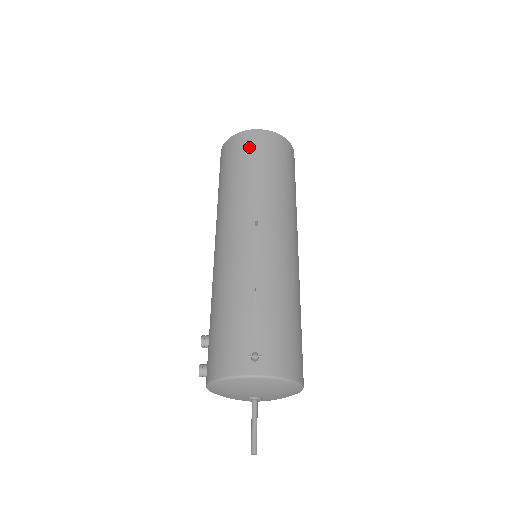
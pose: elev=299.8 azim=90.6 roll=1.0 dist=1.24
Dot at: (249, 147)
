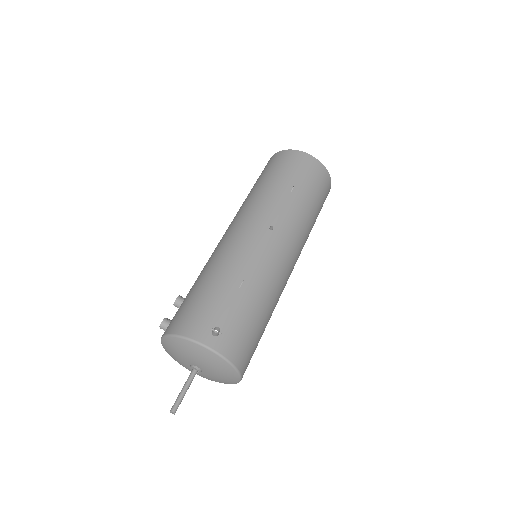
Dot at: (297, 165)
